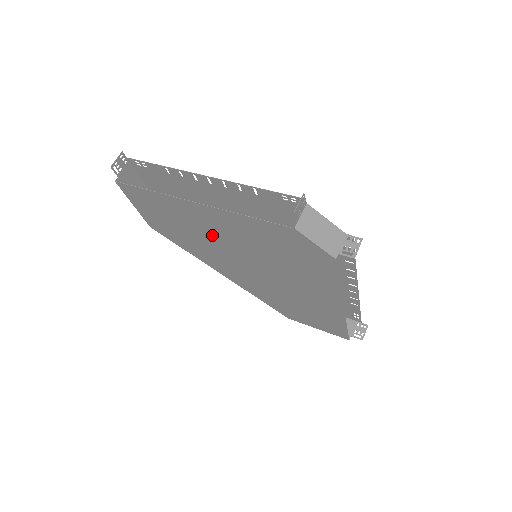
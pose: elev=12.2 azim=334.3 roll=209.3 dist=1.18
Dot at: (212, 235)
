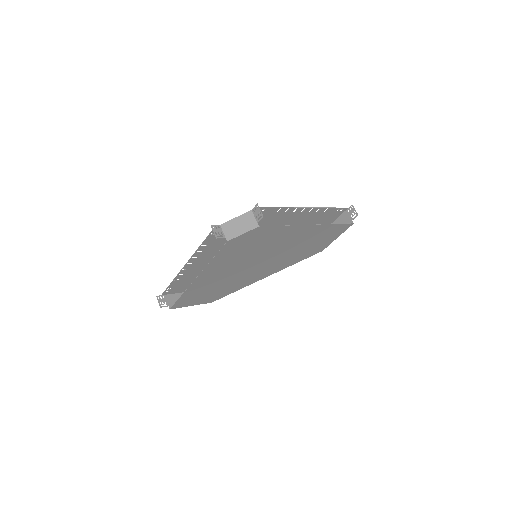
Dot at: (225, 276)
